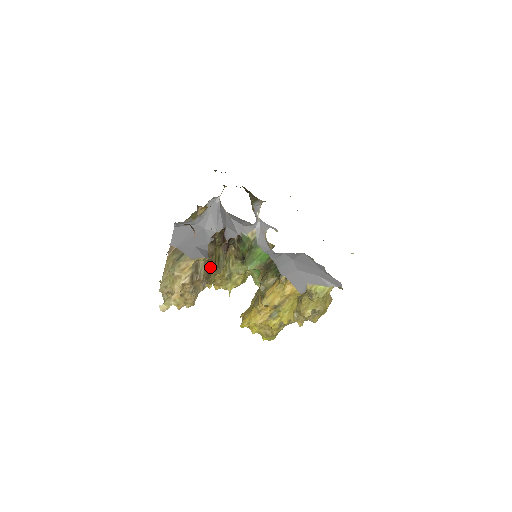
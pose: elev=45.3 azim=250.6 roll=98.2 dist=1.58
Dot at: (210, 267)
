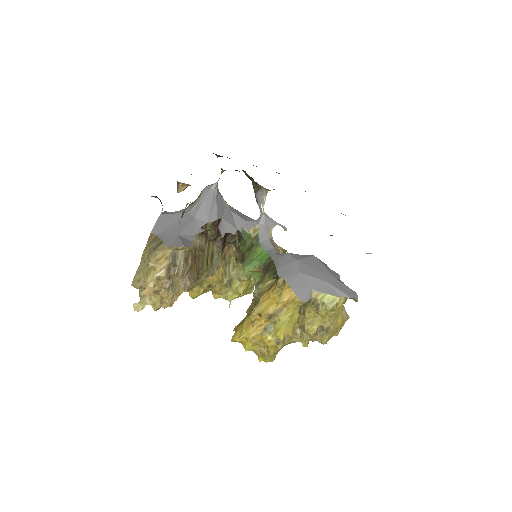
Dot at: (200, 265)
